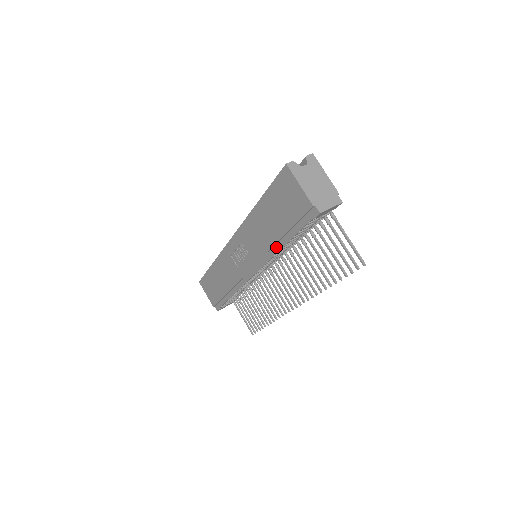
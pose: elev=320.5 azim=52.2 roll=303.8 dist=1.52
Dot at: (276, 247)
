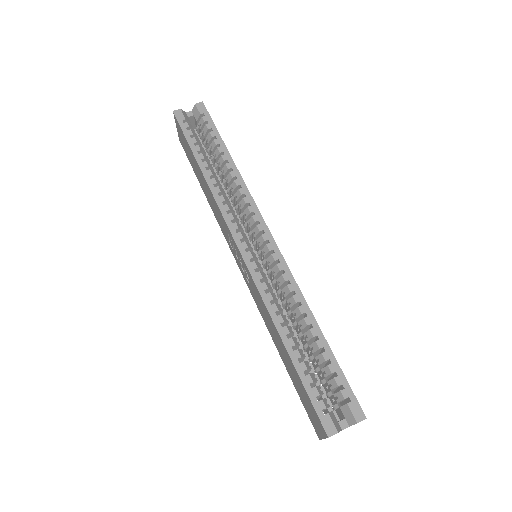
Dot at: occluded
